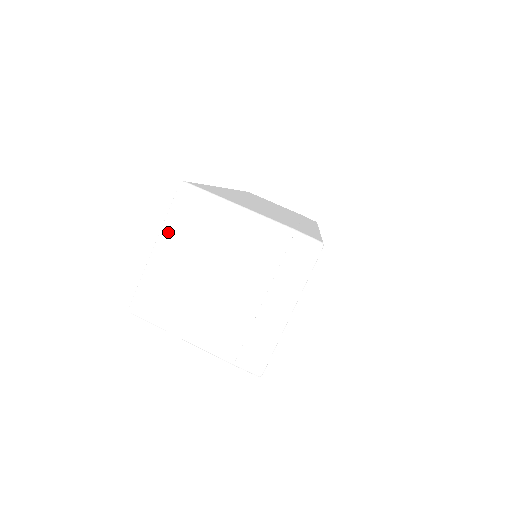
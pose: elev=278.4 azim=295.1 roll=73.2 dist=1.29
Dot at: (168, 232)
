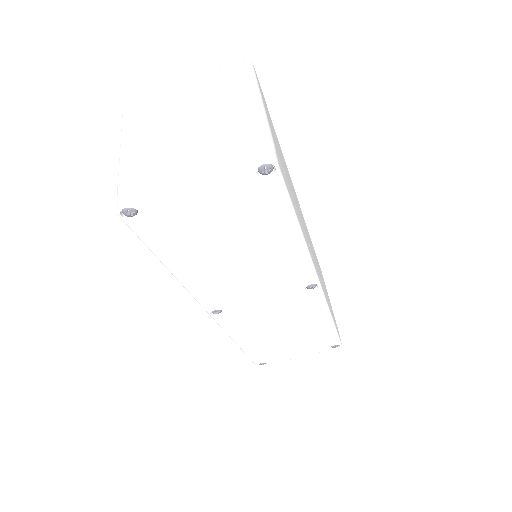
Dot at: (204, 77)
